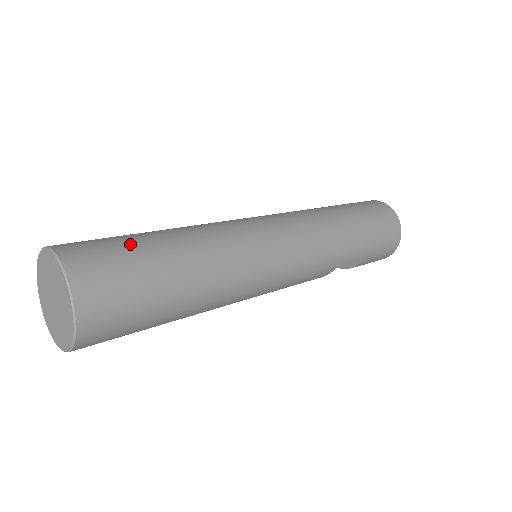
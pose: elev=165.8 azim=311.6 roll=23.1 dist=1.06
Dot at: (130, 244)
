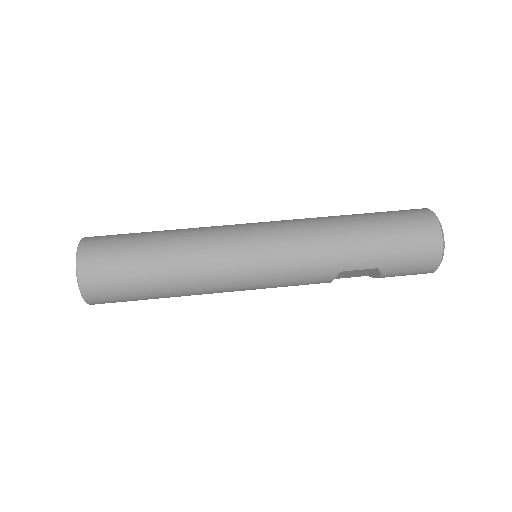
Dot at: (128, 238)
